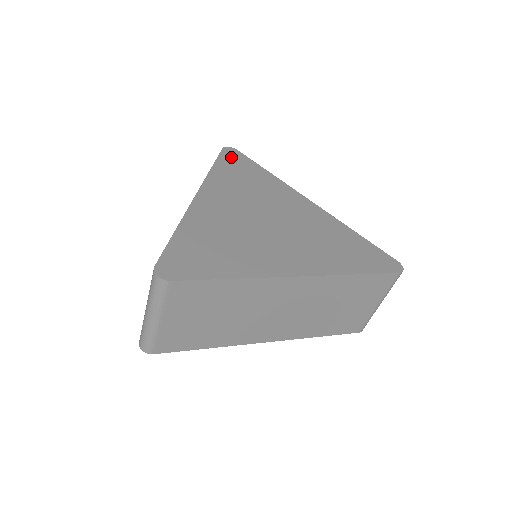
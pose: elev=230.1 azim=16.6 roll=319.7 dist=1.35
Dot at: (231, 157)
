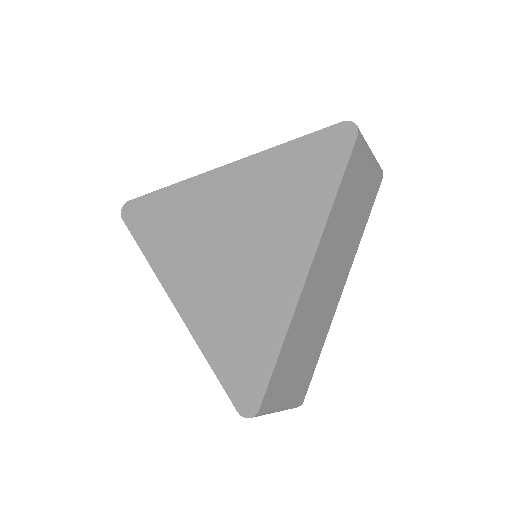
Dot at: (136, 218)
